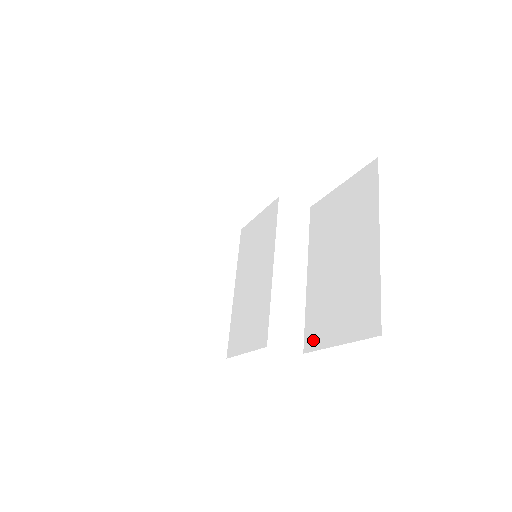
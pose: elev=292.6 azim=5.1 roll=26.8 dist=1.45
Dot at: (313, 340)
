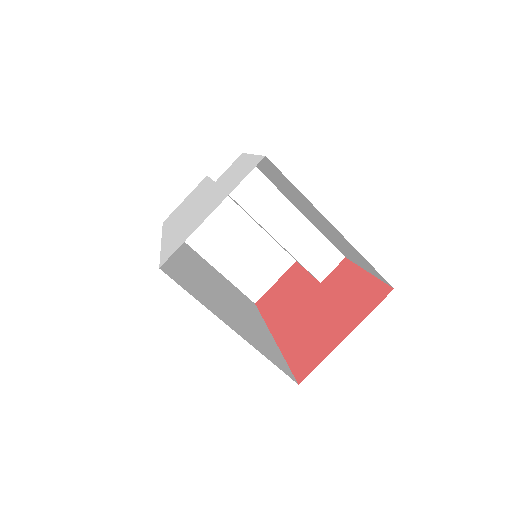
Dot at: (345, 255)
